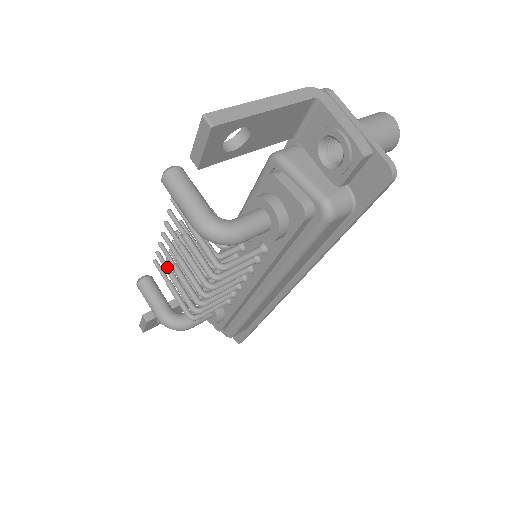
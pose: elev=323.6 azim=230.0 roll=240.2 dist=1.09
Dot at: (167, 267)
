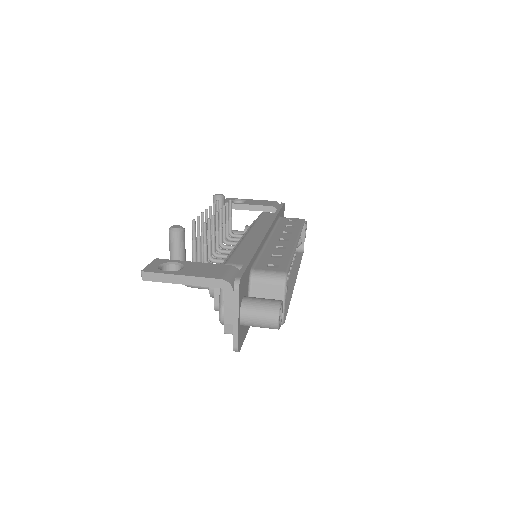
Dot at: occluded
